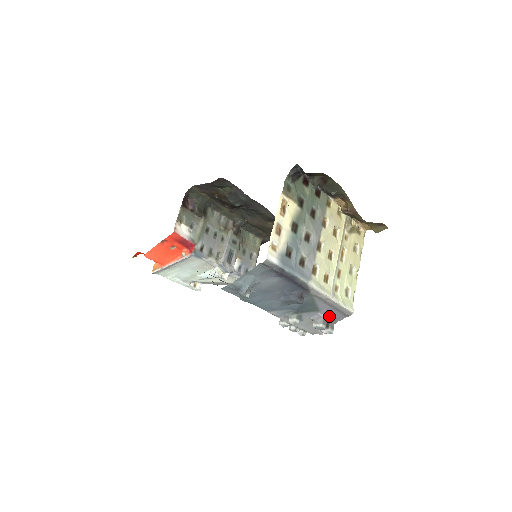
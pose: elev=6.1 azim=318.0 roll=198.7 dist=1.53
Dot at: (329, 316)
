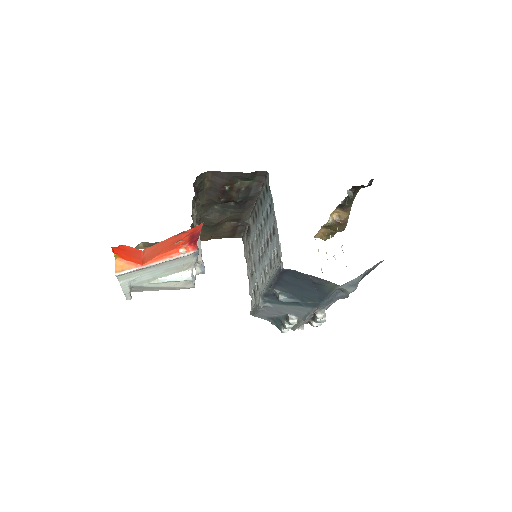
Dot at: occluded
